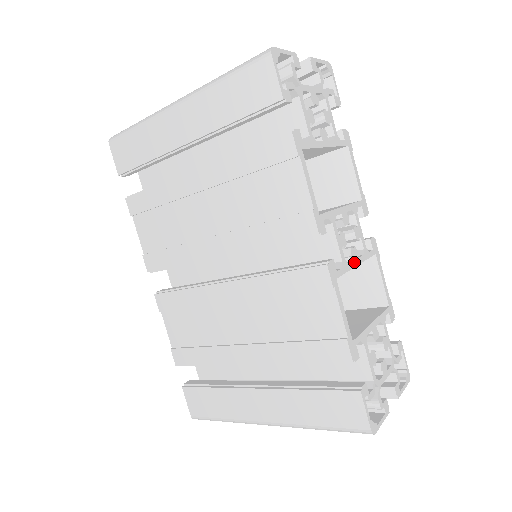
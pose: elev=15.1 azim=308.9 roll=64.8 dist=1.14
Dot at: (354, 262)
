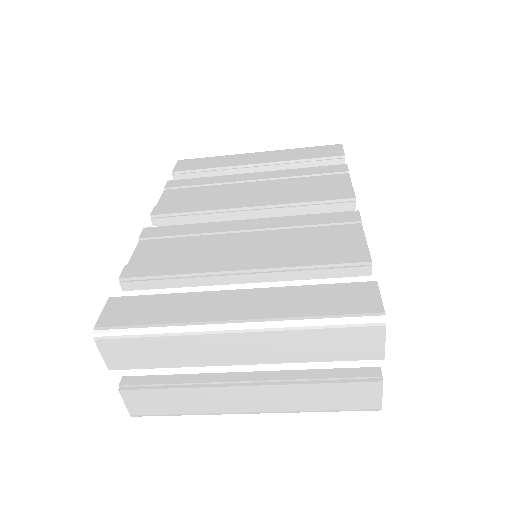
Dot at: occluded
